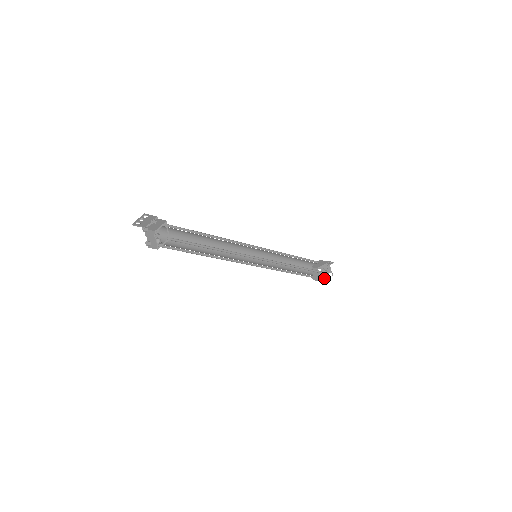
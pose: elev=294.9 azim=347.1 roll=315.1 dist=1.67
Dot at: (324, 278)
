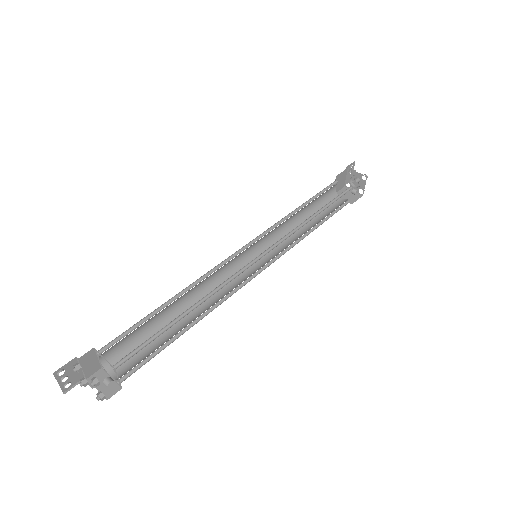
Dot at: (362, 189)
